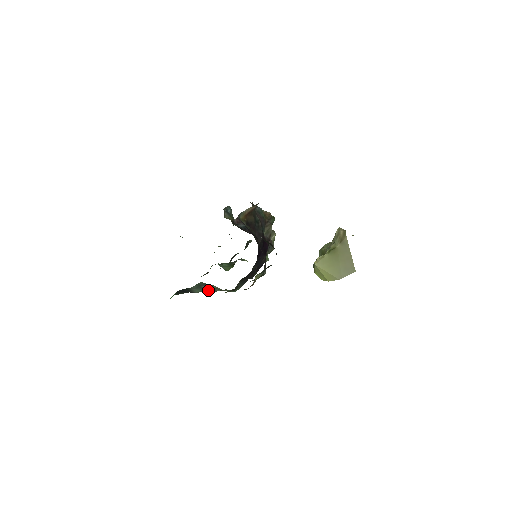
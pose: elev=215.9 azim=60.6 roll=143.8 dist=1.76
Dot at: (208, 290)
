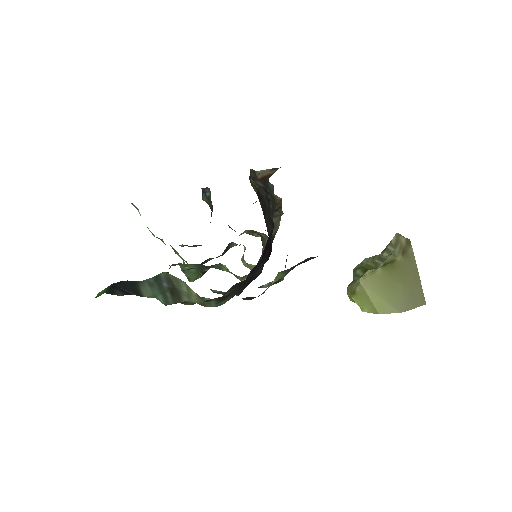
Dot at: (168, 296)
